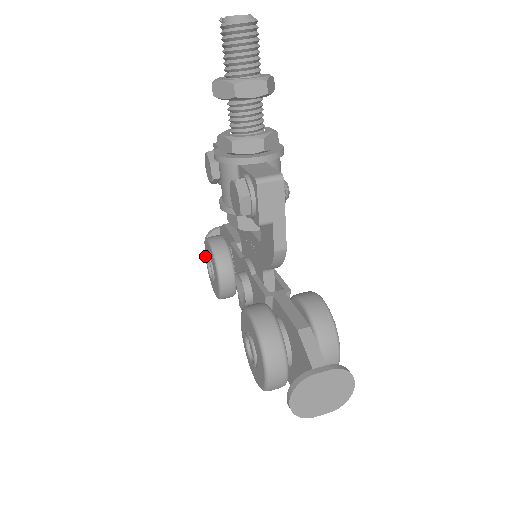
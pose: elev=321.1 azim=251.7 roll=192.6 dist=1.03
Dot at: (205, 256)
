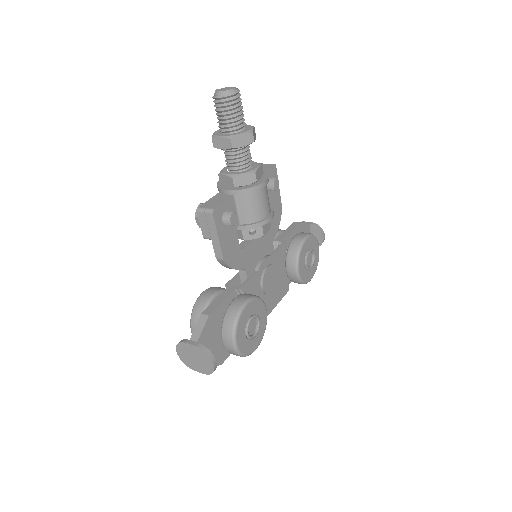
Dot at: occluded
